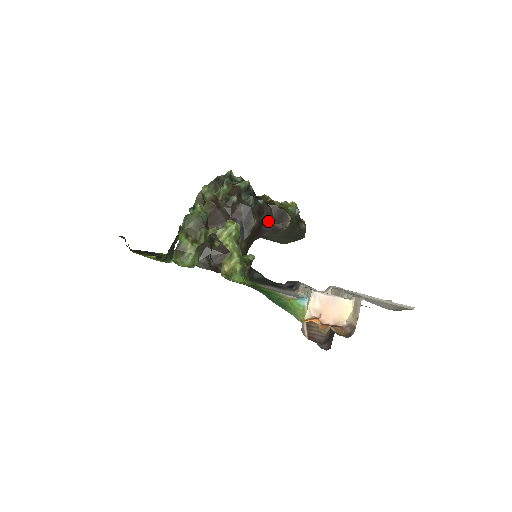
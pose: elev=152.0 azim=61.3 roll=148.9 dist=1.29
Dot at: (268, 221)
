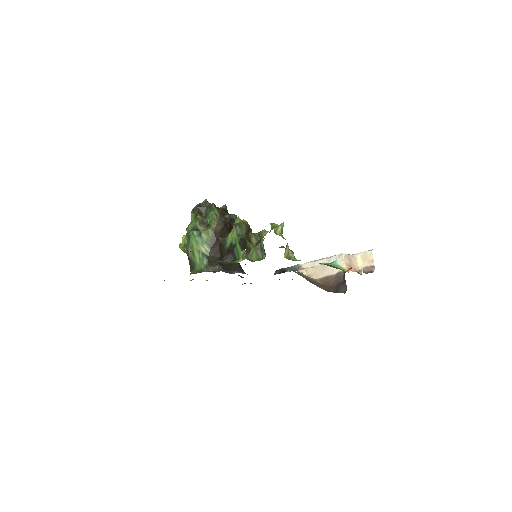
Dot at: occluded
